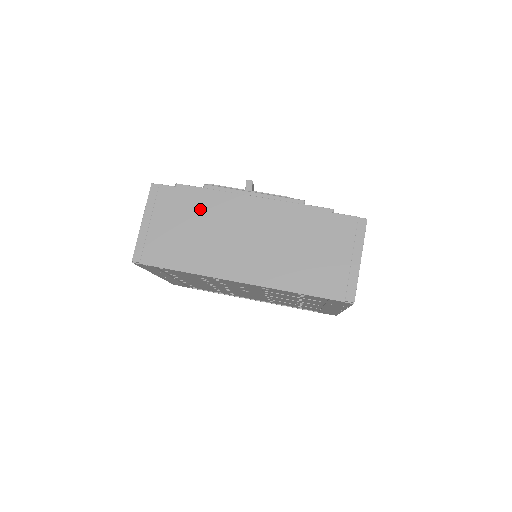
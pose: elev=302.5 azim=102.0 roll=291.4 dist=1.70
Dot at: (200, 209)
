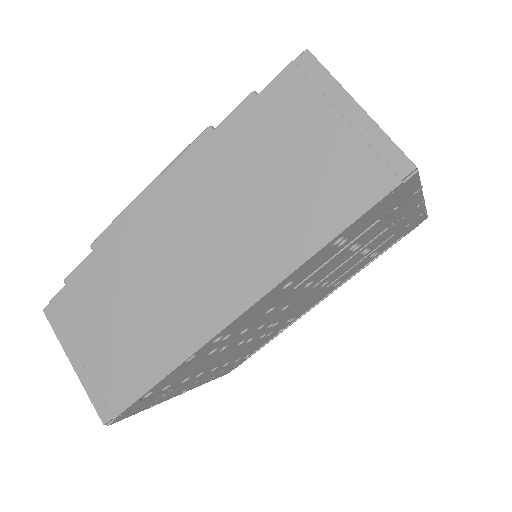
Dot at: (112, 279)
